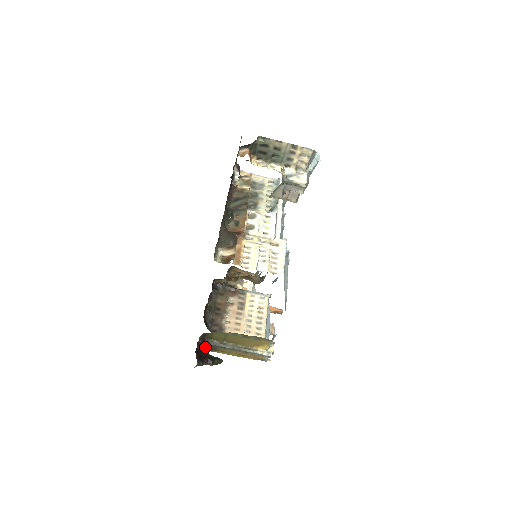
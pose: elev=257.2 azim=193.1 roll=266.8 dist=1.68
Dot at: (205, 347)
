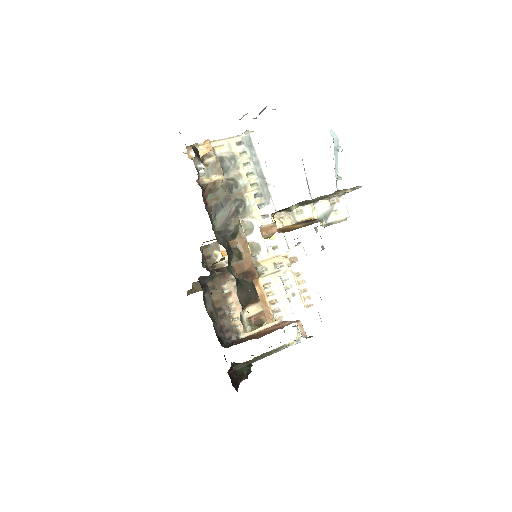
Dot at: (231, 364)
